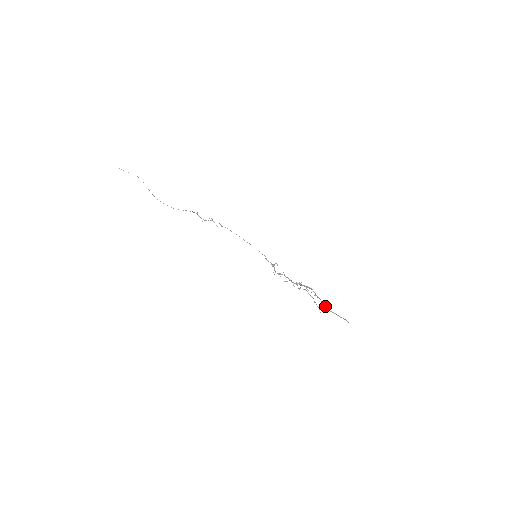
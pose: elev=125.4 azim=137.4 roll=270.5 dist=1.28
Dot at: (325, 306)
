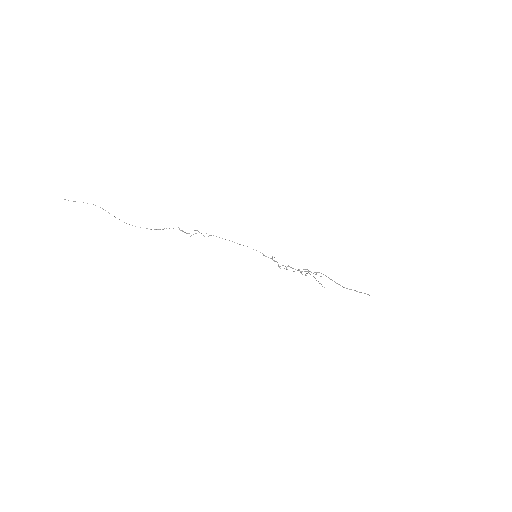
Dot at: occluded
